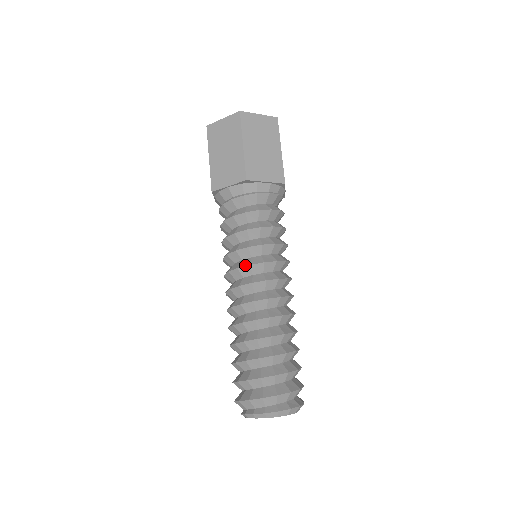
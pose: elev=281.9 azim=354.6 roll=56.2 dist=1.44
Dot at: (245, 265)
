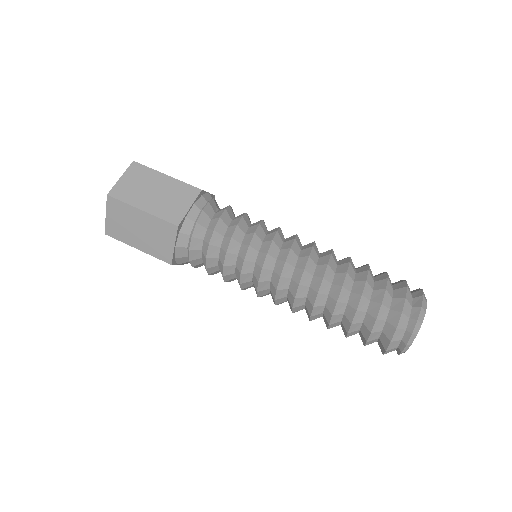
Dot at: (259, 273)
